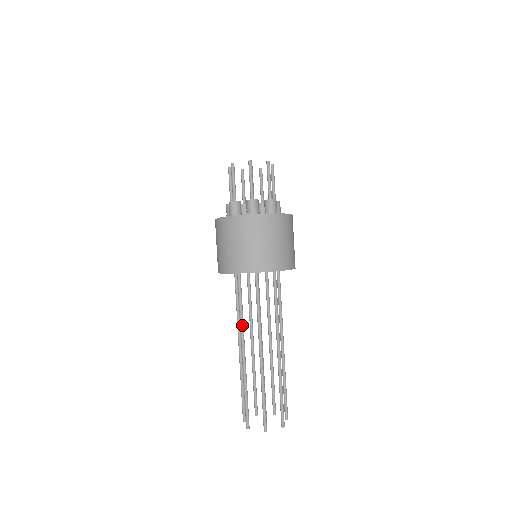
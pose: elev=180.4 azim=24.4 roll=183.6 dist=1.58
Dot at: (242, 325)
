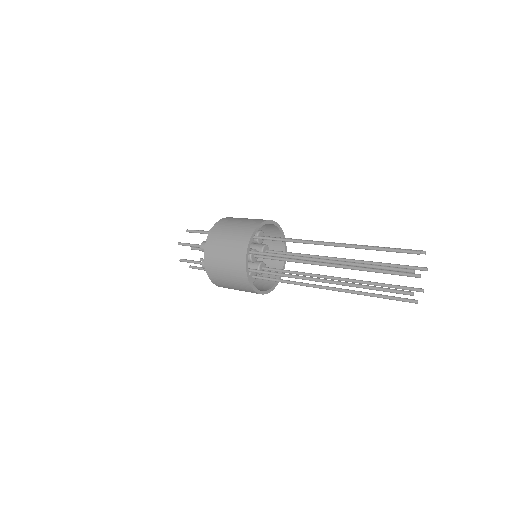
Dot at: (302, 277)
